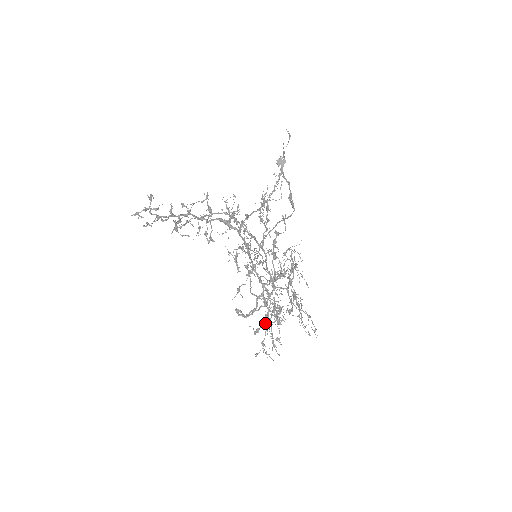
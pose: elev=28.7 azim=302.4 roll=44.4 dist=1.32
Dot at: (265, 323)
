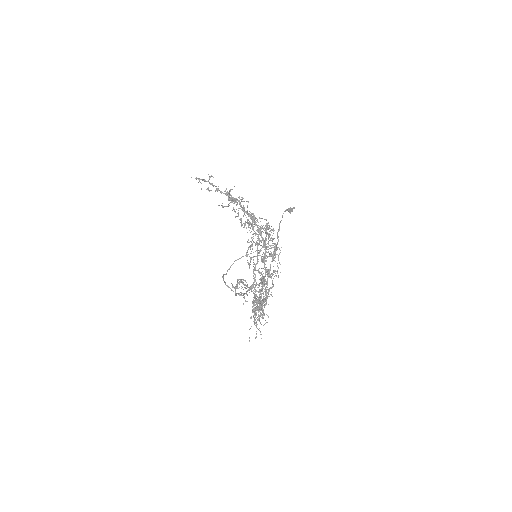
Dot at: (261, 298)
